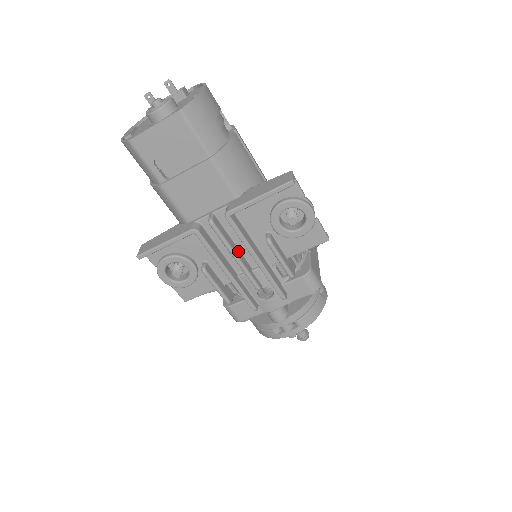
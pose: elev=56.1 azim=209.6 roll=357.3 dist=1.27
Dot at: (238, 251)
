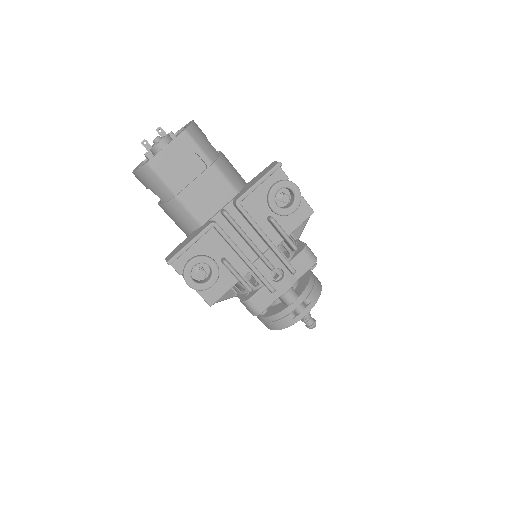
Dot at: occluded
